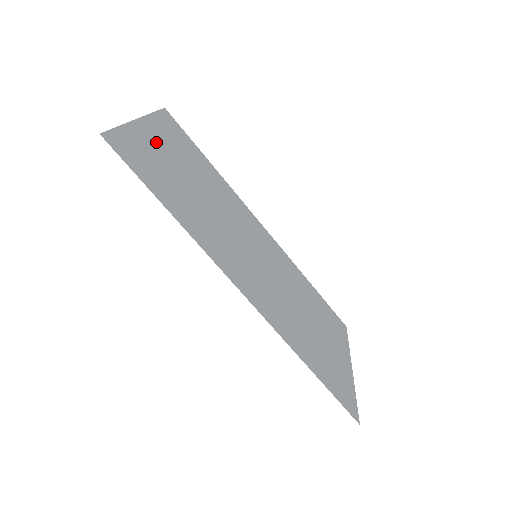
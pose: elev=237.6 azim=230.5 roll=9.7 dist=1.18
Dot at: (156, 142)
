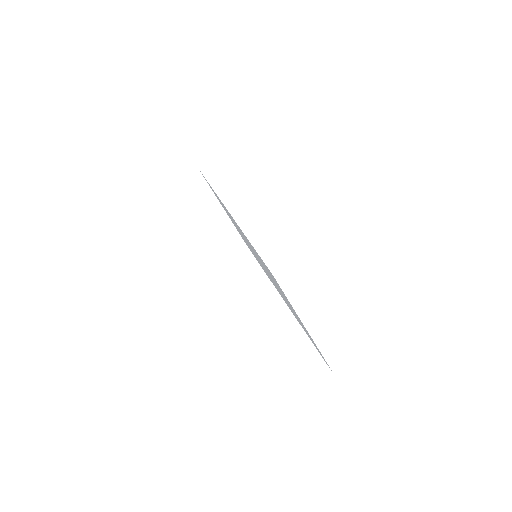
Dot at: occluded
